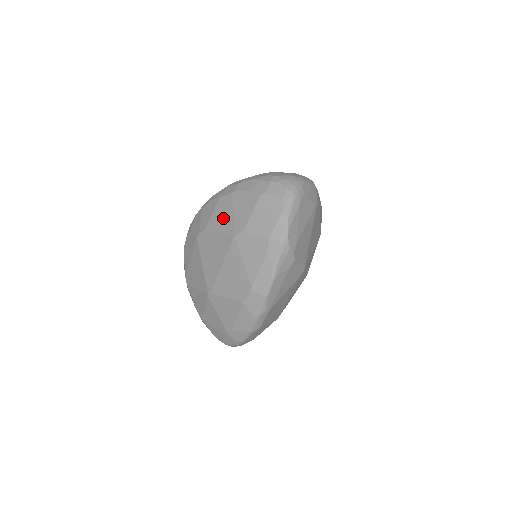
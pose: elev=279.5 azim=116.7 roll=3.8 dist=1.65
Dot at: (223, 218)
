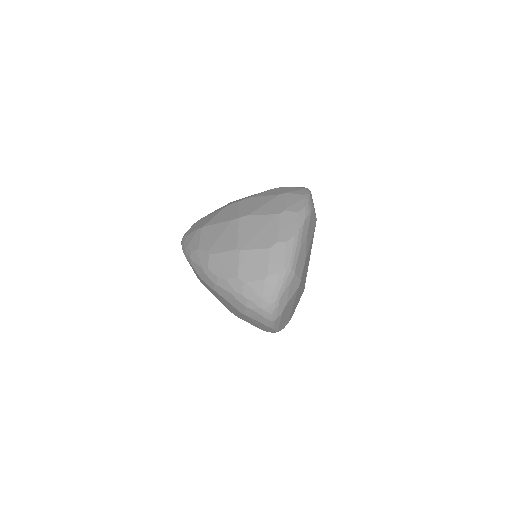
Dot at: (214, 294)
